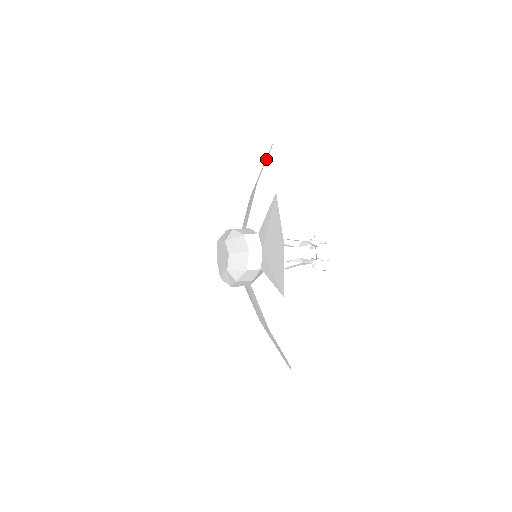
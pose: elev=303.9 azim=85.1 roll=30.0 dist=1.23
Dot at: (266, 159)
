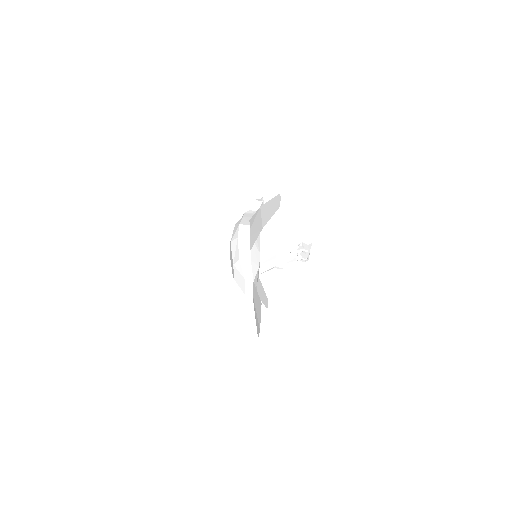
Dot at: (273, 211)
